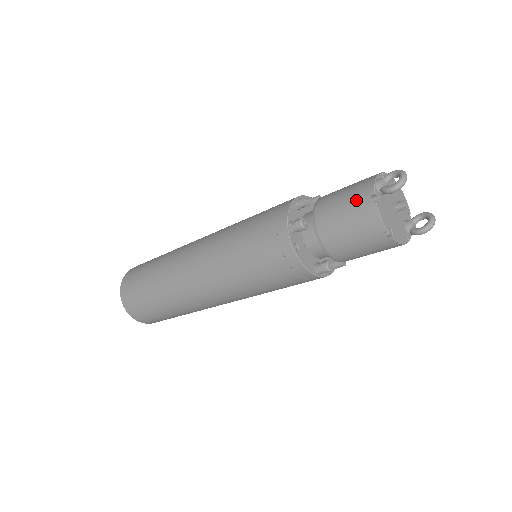
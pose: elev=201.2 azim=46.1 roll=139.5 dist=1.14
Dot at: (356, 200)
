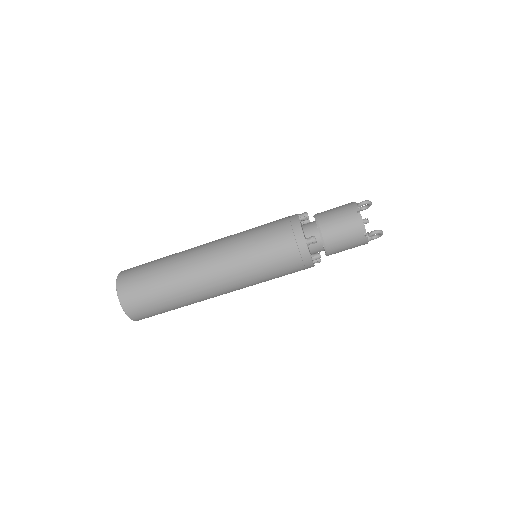
Dot at: occluded
